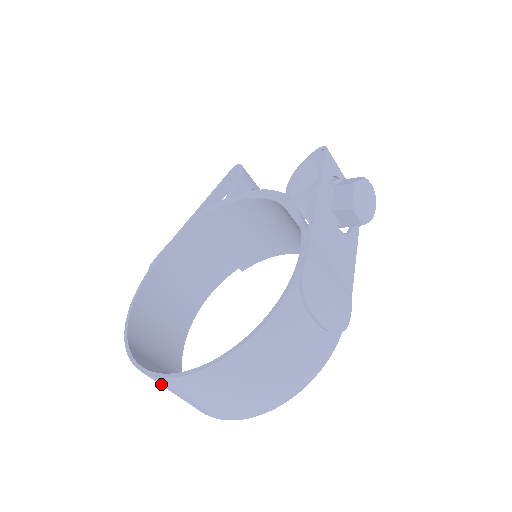
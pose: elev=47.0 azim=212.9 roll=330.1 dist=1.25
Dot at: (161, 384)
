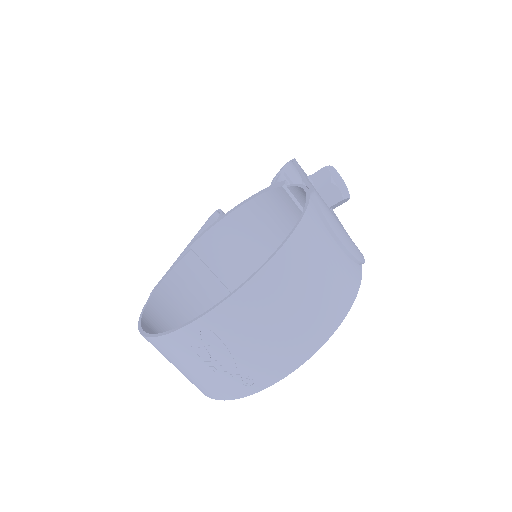
Dot at: (197, 347)
